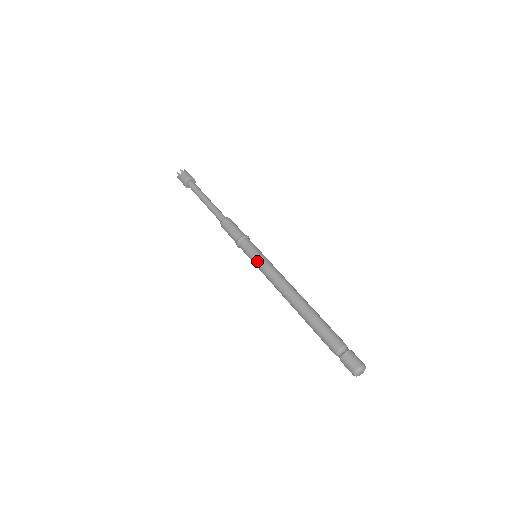
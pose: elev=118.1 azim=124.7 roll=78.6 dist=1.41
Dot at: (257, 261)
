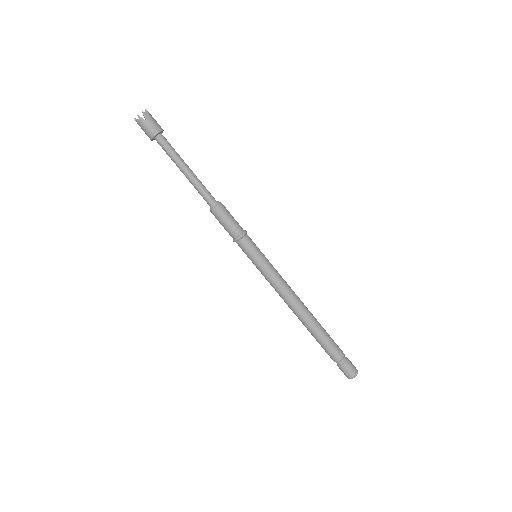
Dot at: (258, 268)
